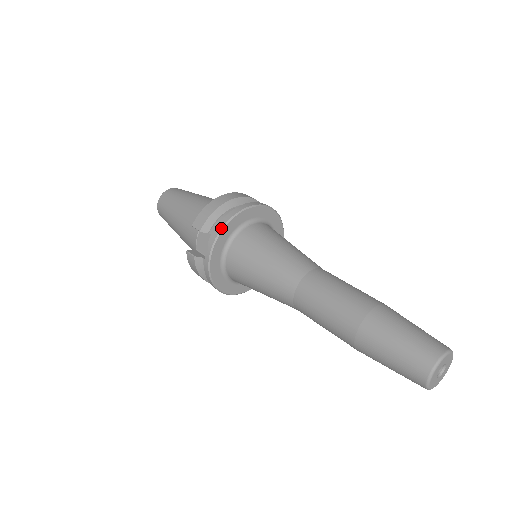
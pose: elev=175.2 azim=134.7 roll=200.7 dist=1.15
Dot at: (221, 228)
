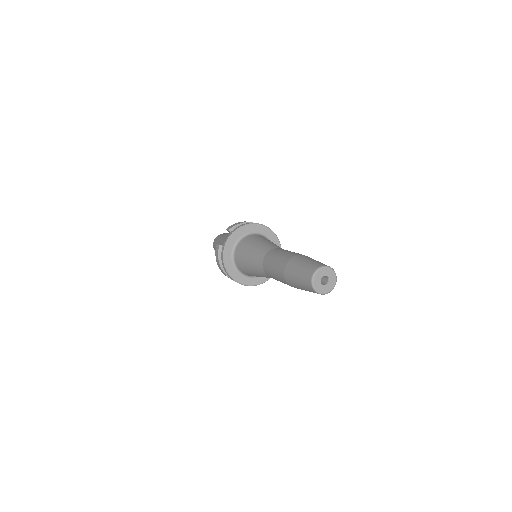
Dot at: (240, 226)
